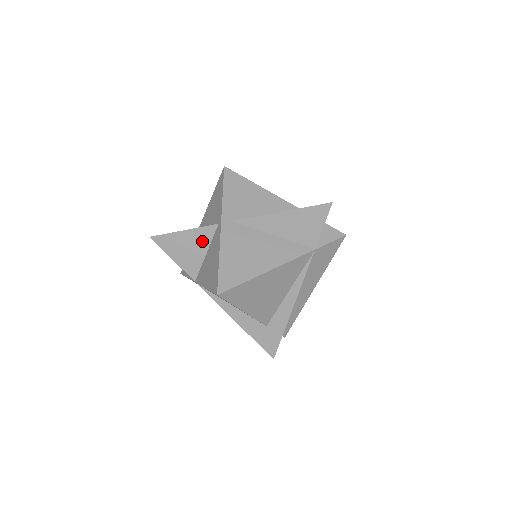
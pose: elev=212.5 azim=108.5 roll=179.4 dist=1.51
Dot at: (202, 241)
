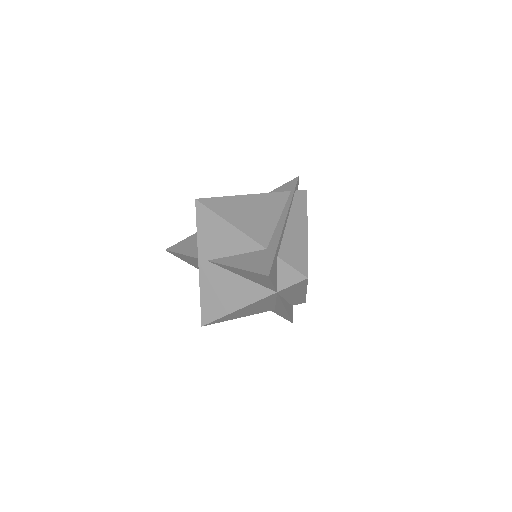
Dot at: (197, 262)
